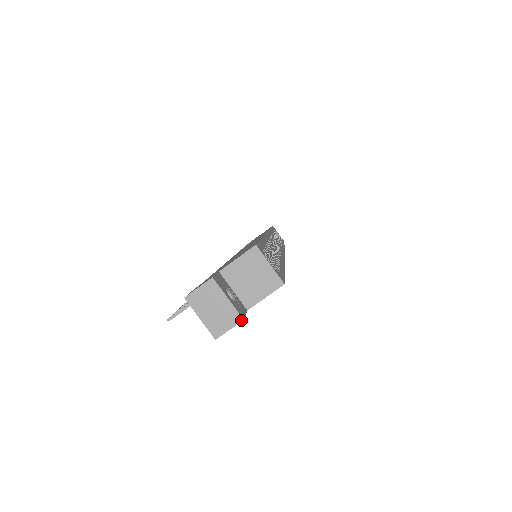
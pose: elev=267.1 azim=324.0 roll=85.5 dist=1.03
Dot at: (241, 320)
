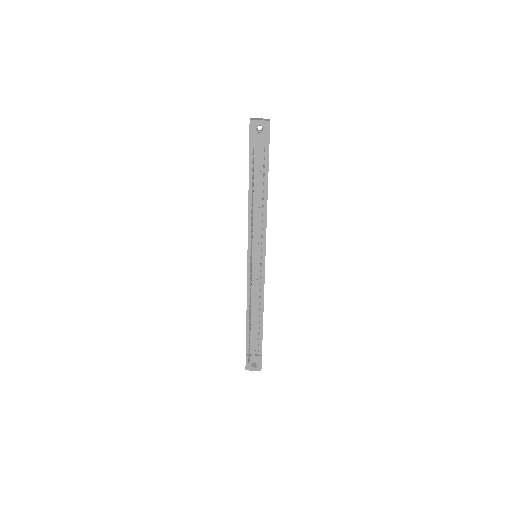
Dot at: occluded
